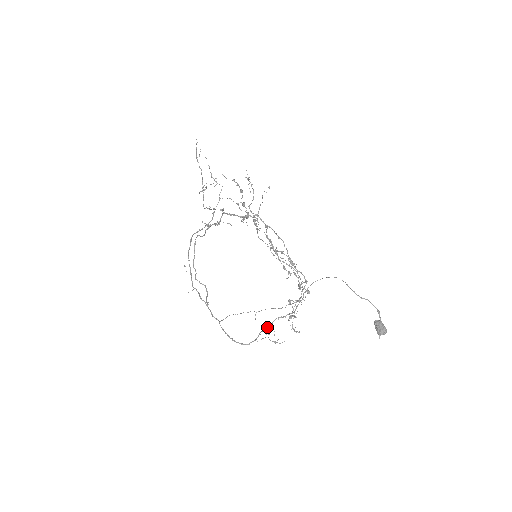
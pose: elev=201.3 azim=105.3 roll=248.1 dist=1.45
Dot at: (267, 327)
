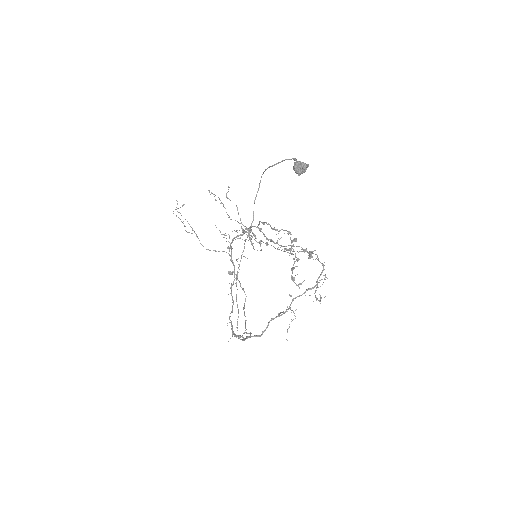
Dot at: occluded
